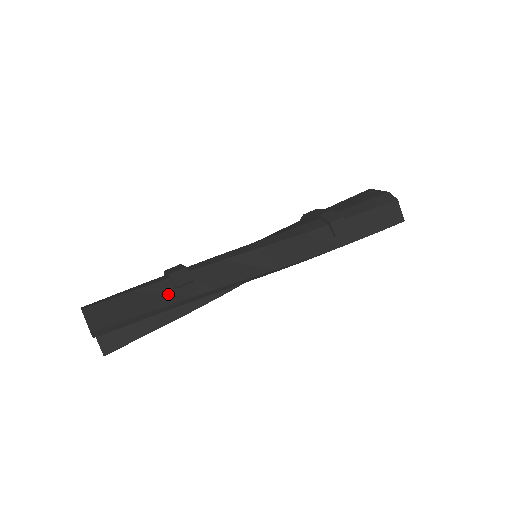
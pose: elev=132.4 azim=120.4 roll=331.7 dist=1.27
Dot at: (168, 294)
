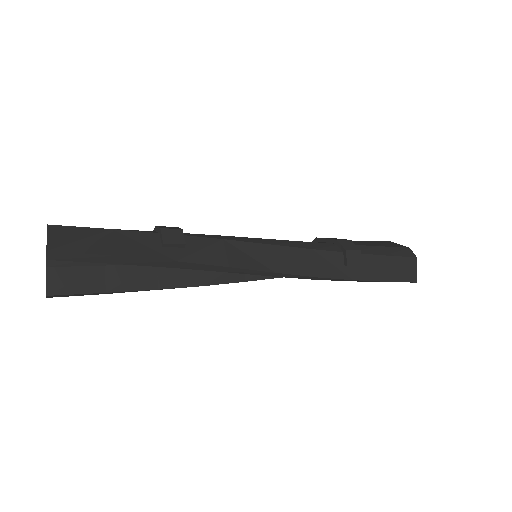
Dot at: (152, 248)
